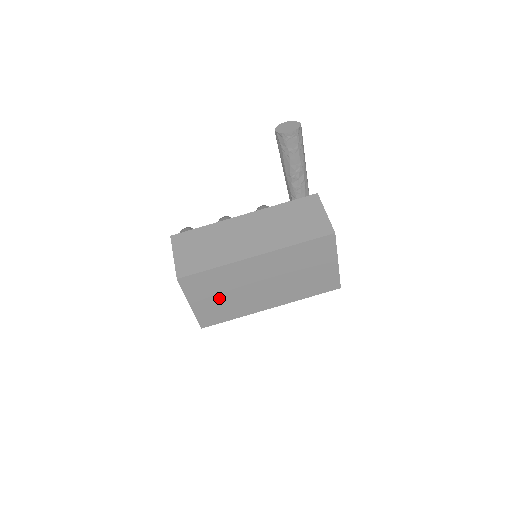
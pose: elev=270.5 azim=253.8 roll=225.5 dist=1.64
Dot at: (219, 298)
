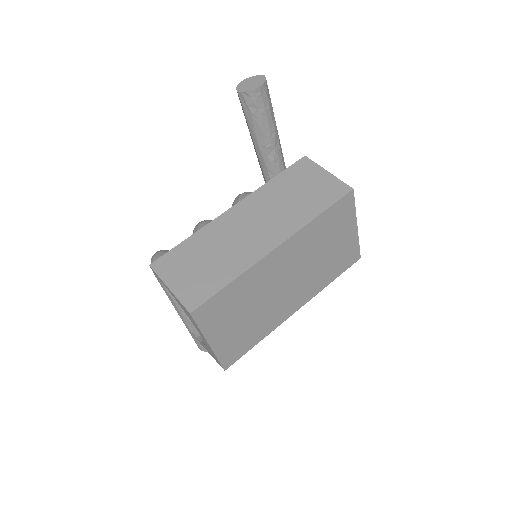
Dot at: (241, 321)
